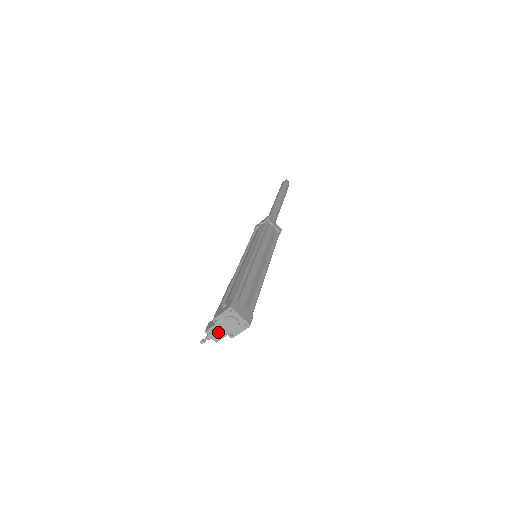
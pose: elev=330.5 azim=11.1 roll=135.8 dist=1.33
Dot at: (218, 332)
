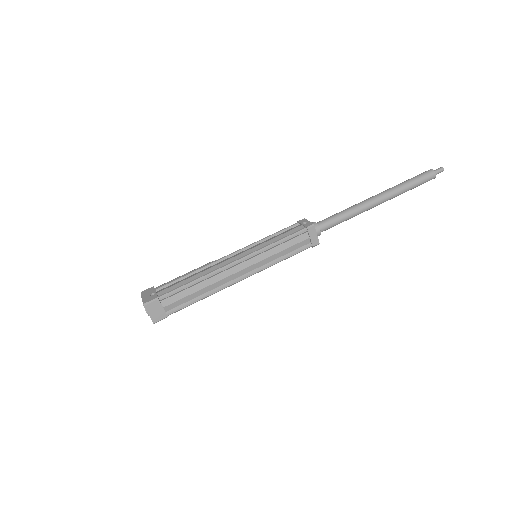
Dot at: occluded
